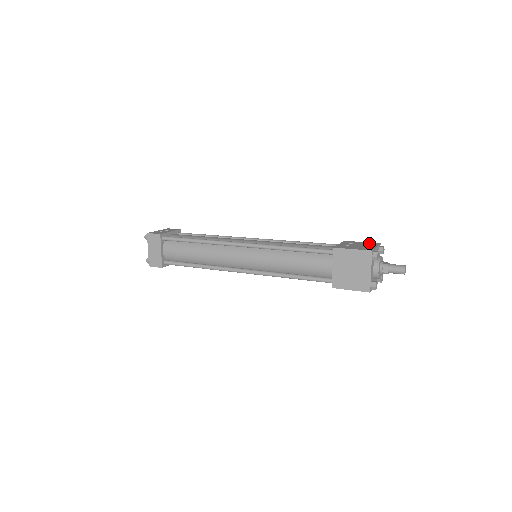
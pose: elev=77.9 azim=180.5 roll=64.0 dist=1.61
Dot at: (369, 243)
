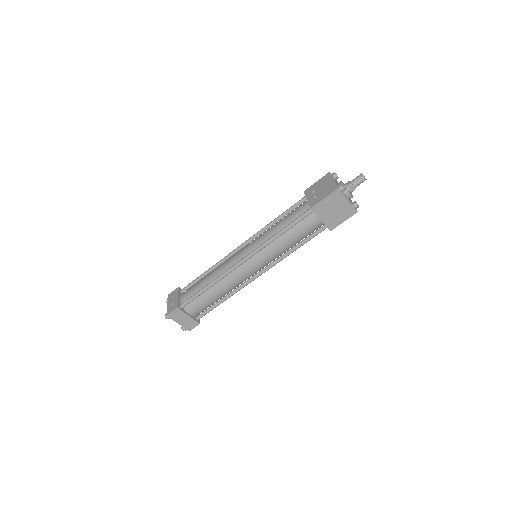
Dot at: (323, 179)
